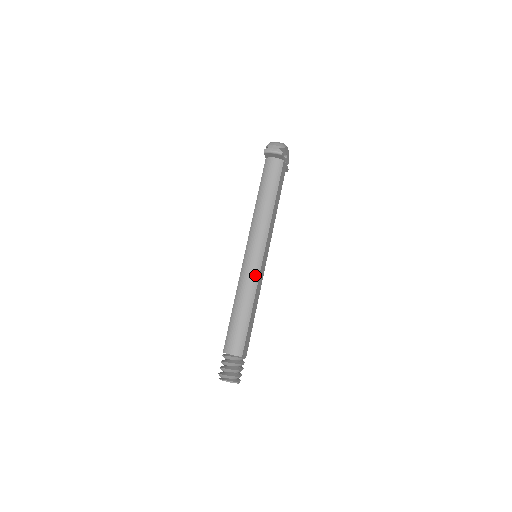
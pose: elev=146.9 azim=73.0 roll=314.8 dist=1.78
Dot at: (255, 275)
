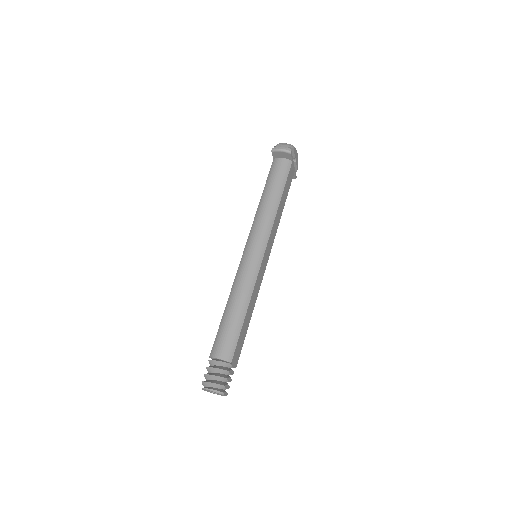
Dot at: (253, 273)
